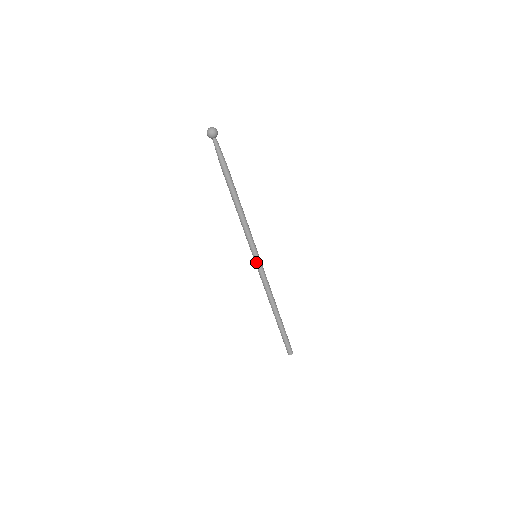
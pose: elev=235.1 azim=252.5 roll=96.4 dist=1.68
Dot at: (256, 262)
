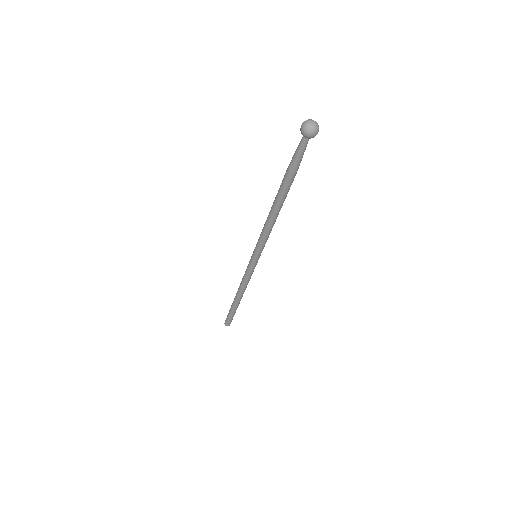
Dot at: (253, 262)
